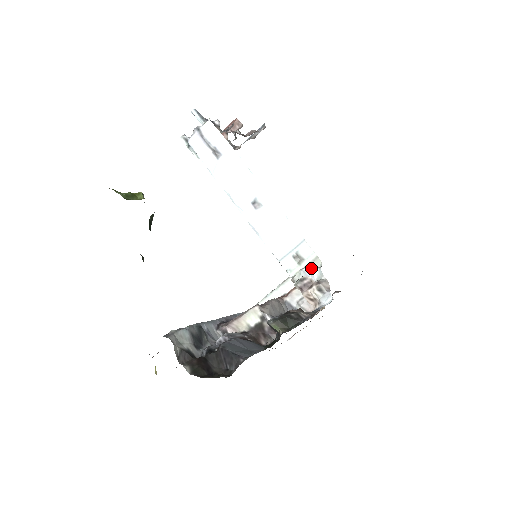
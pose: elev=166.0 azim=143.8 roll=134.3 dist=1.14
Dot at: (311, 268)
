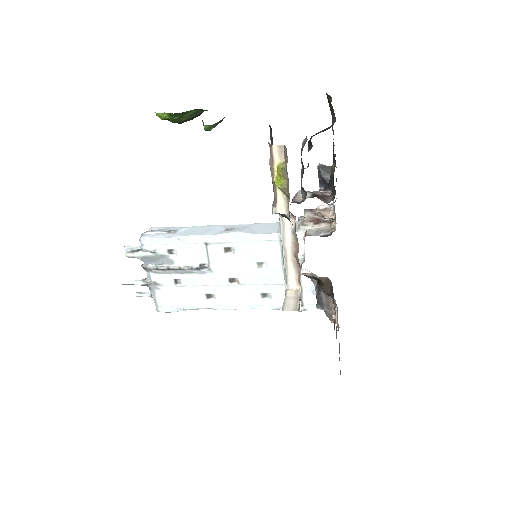
Dot at: (303, 216)
